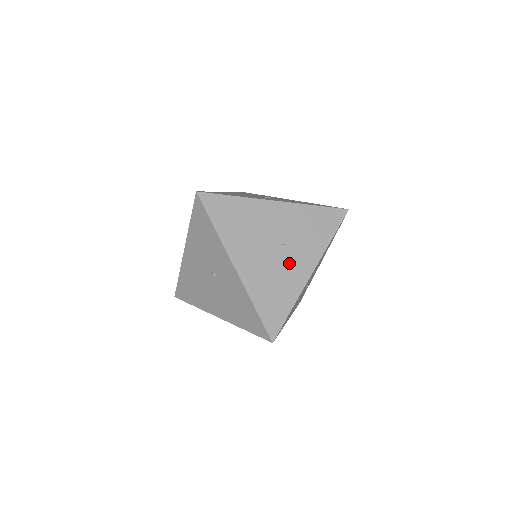
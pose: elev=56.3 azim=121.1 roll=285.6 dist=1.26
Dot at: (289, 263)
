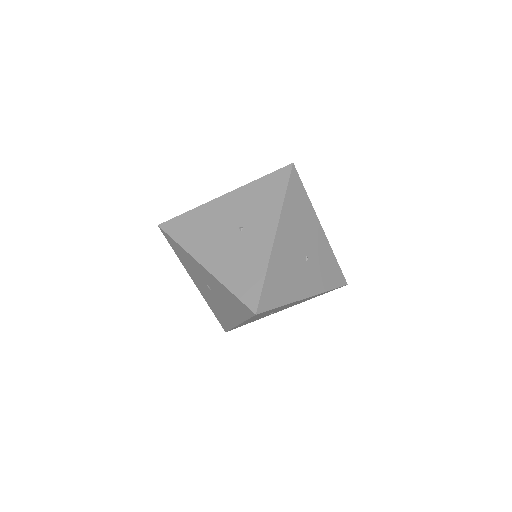
Dot at: (302, 274)
